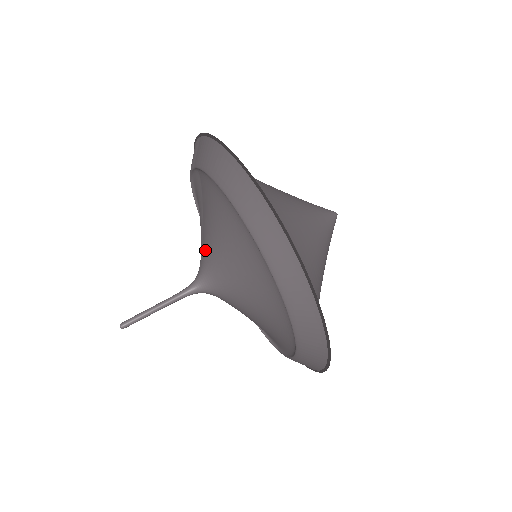
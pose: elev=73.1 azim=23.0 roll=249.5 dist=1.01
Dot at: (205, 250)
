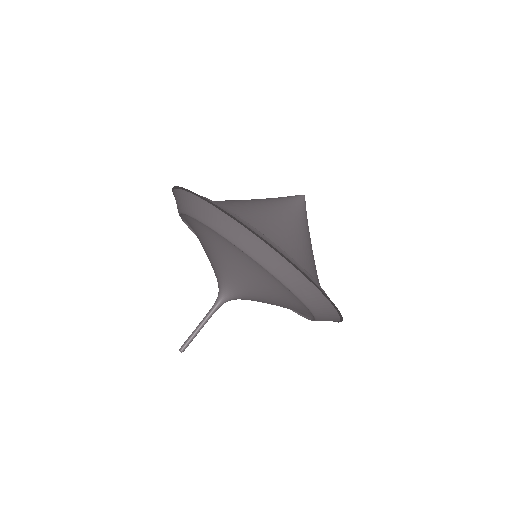
Dot at: occluded
